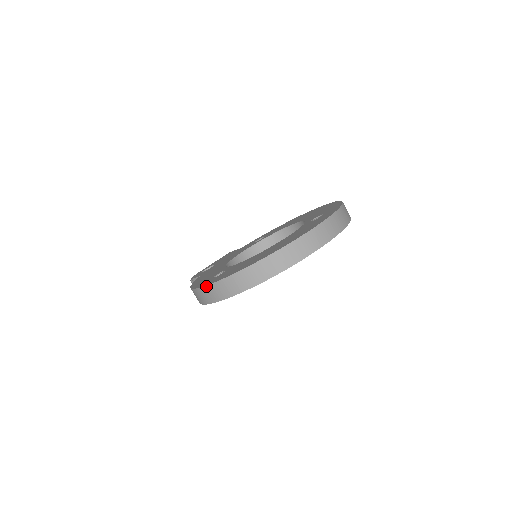
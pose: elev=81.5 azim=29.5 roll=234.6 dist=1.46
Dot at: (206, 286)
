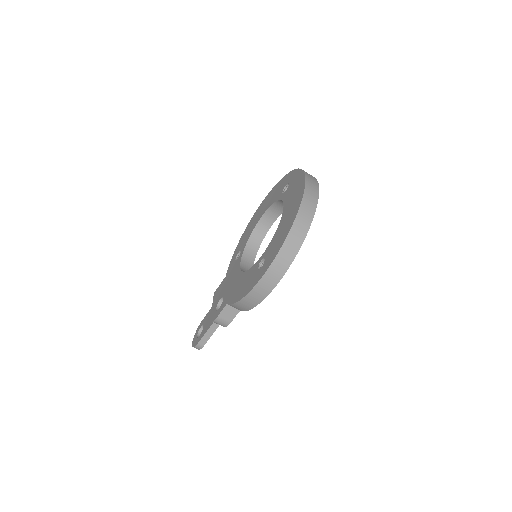
Dot at: (269, 267)
